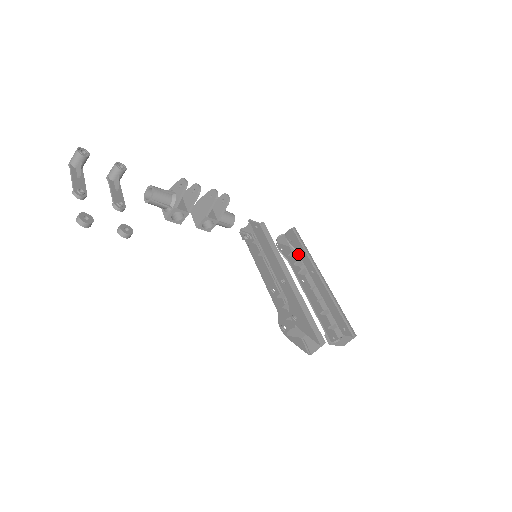
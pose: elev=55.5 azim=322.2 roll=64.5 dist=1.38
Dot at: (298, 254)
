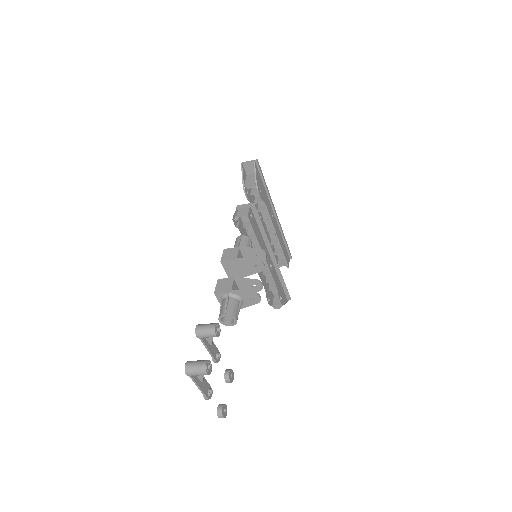
Dot at: (265, 204)
